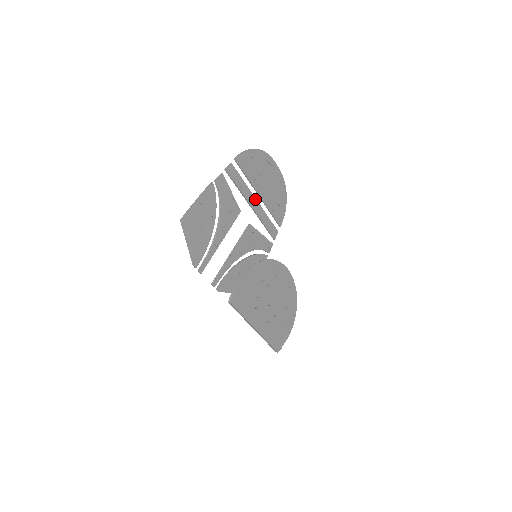
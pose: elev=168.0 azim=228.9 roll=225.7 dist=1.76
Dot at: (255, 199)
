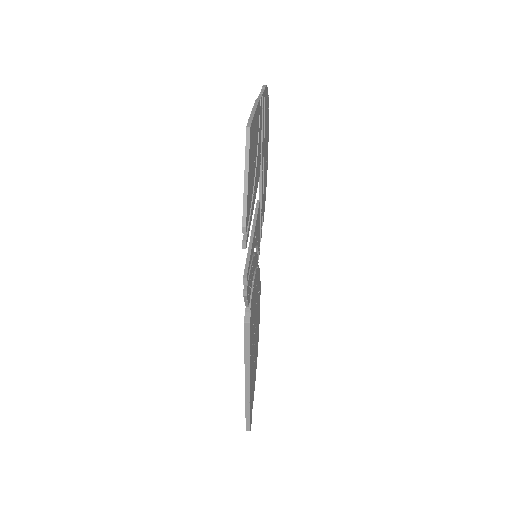
Dot at: occluded
